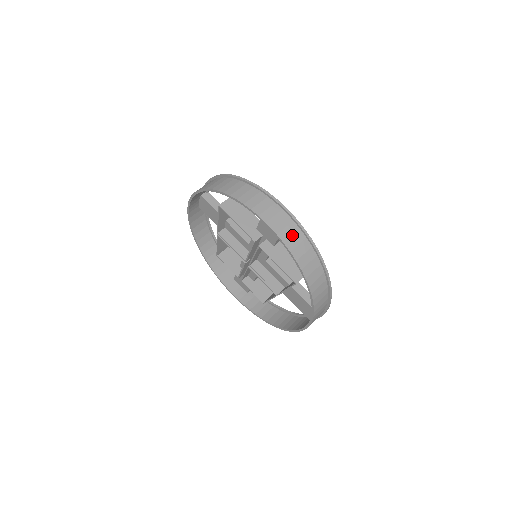
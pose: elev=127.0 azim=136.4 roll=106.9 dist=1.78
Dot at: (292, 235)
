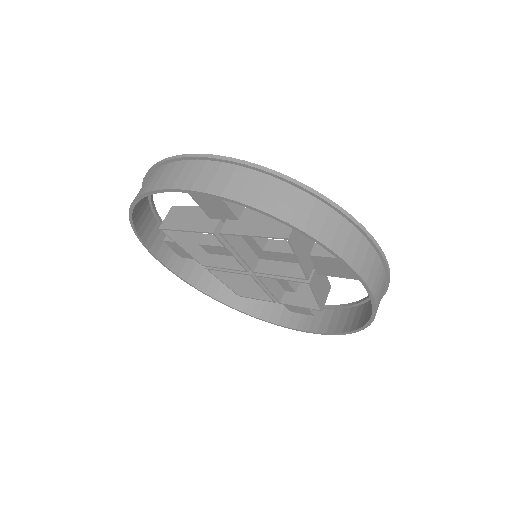
Dot at: (213, 176)
